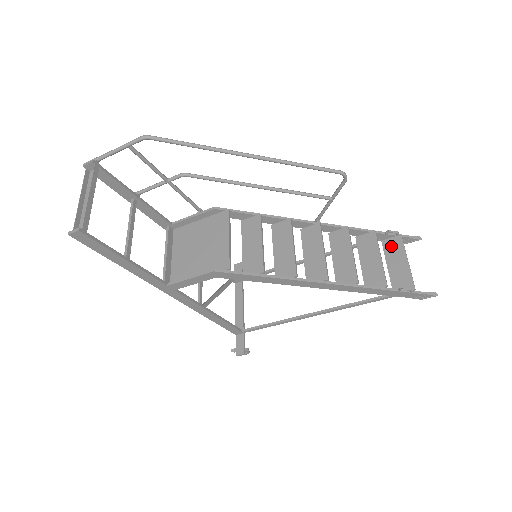
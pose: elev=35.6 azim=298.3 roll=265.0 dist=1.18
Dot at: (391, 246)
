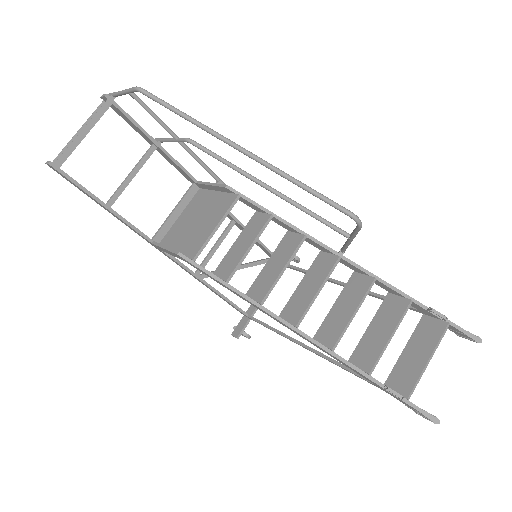
Dot at: (427, 328)
